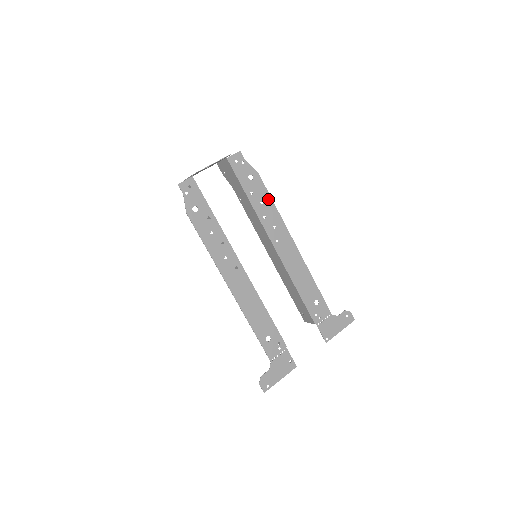
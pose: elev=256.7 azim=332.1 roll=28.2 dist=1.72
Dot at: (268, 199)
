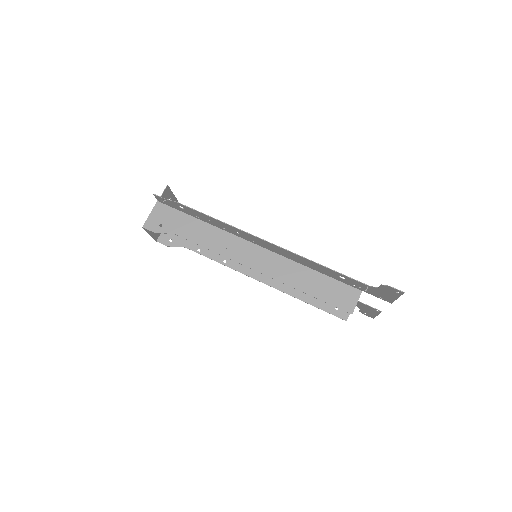
Dot at: occluded
